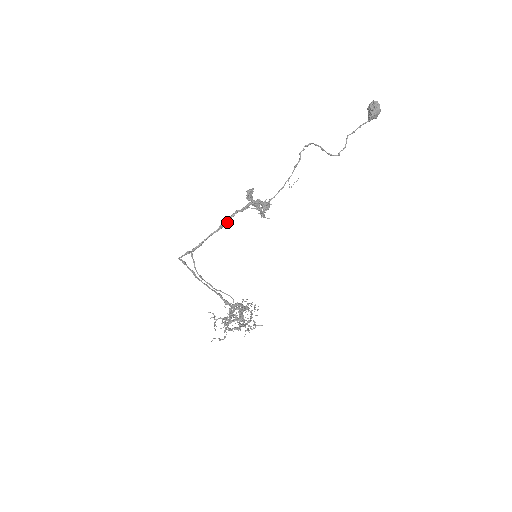
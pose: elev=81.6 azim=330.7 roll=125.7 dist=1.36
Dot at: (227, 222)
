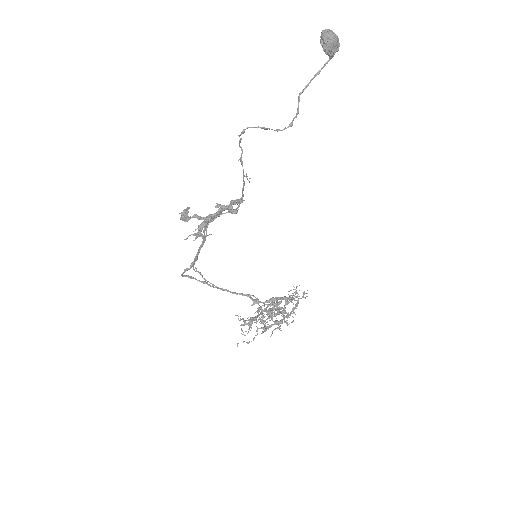
Dot at: occluded
